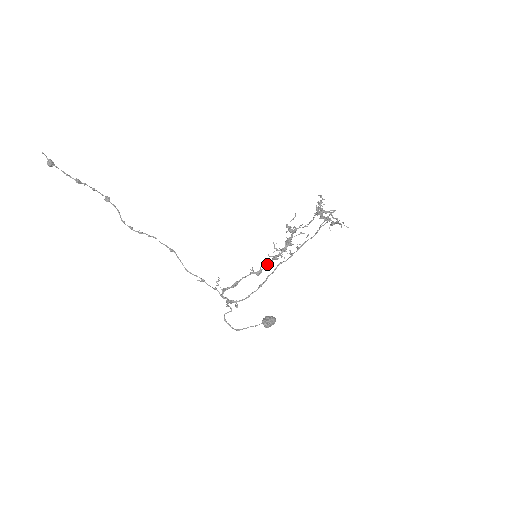
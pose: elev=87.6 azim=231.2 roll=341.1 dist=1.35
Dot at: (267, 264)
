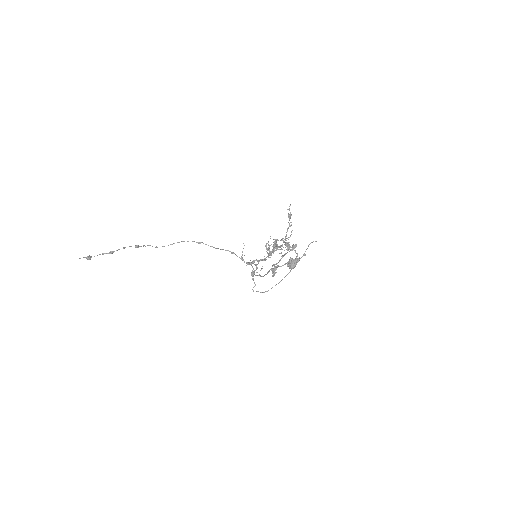
Dot at: (268, 255)
